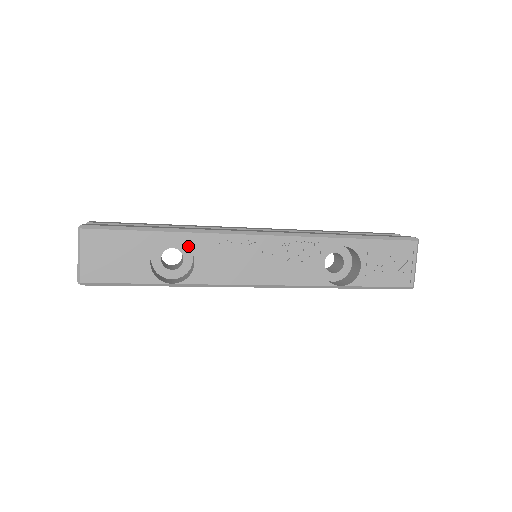
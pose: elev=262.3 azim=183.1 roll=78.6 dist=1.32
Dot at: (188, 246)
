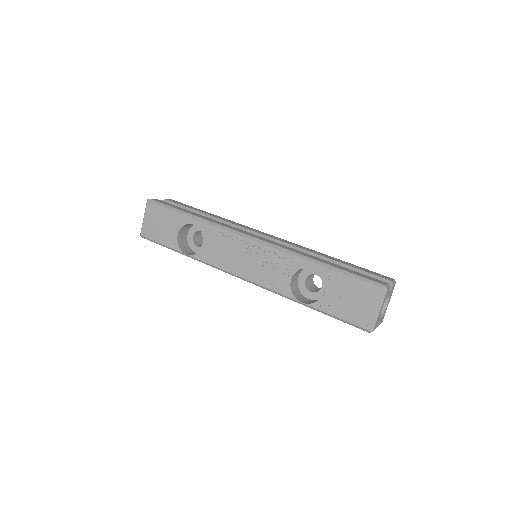
Dot at: (201, 231)
